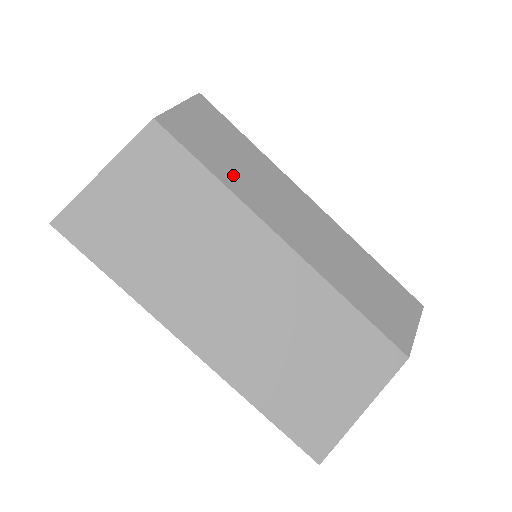
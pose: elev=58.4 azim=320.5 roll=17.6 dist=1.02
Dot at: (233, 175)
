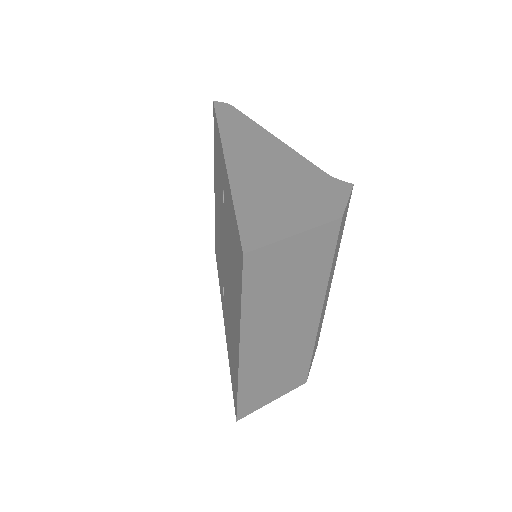
Dot at: (333, 264)
